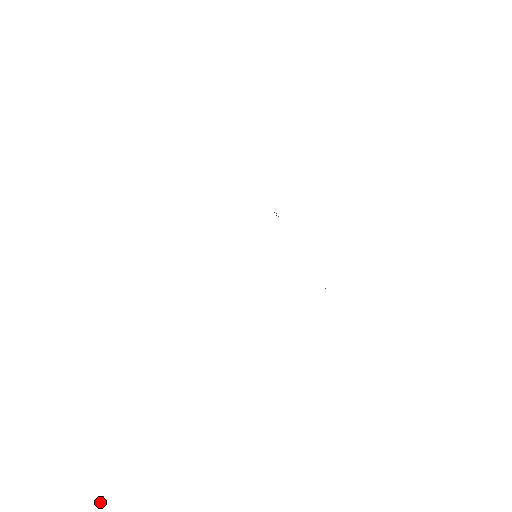
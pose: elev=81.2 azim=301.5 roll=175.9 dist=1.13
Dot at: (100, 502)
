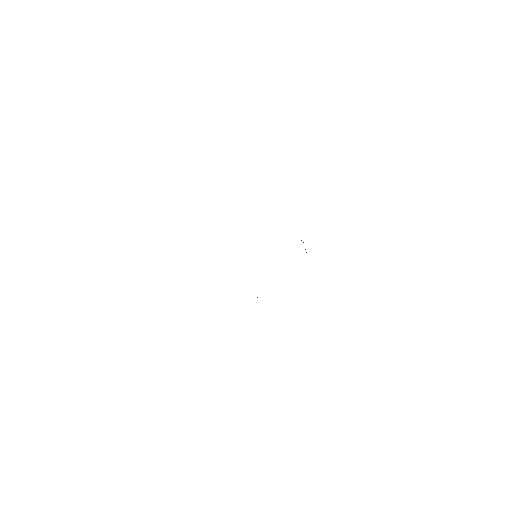
Dot at: out of frame
